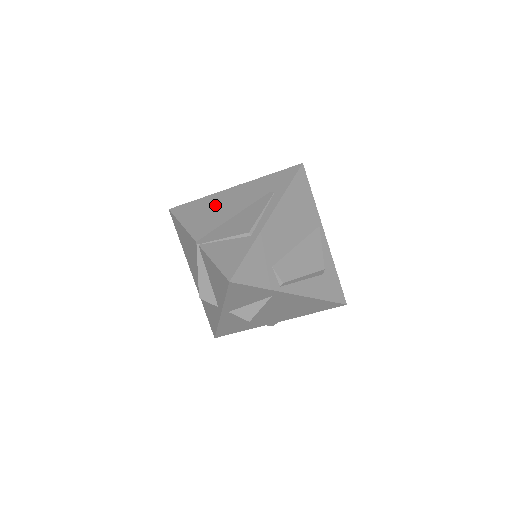
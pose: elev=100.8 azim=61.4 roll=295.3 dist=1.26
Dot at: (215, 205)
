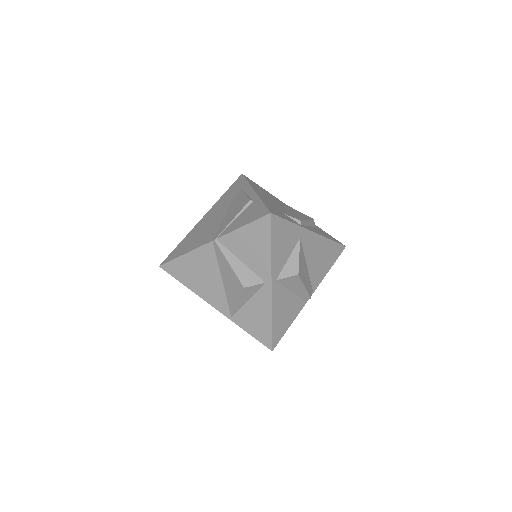
Dot at: (200, 229)
